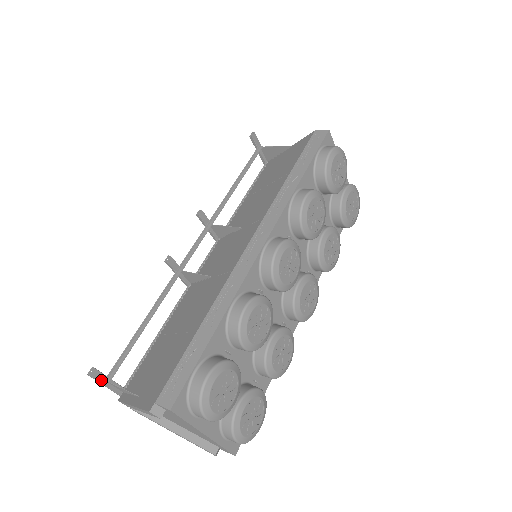
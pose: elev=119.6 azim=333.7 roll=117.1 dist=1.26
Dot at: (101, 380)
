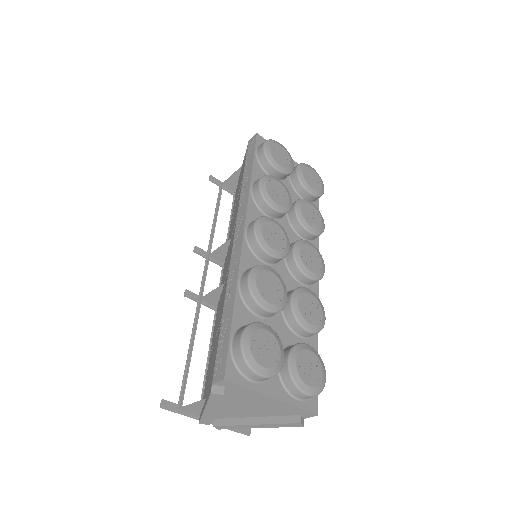
Dot at: (174, 409)
